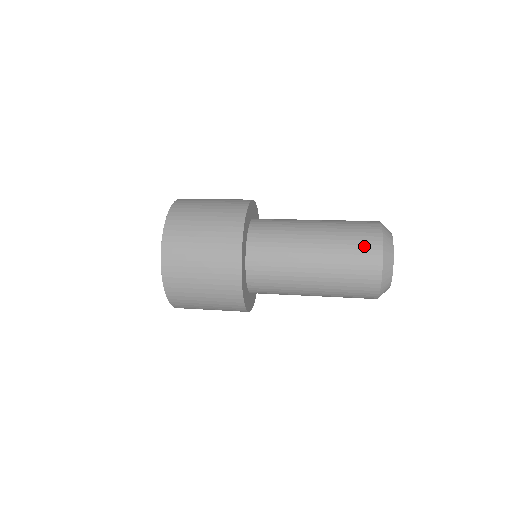
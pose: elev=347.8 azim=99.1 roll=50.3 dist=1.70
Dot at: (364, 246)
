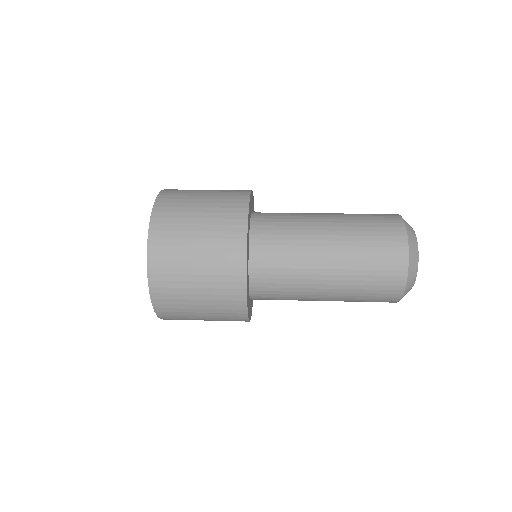
Dot at: (386, 232)
